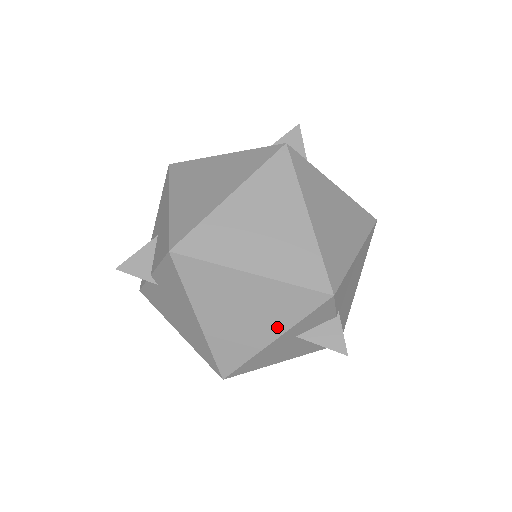
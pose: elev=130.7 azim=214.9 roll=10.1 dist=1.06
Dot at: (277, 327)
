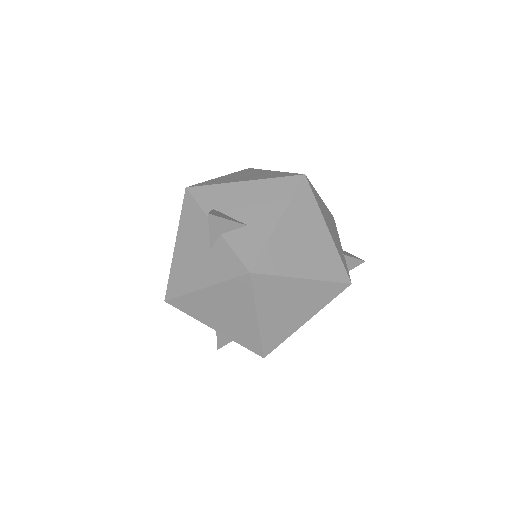
Dot at: occluded
